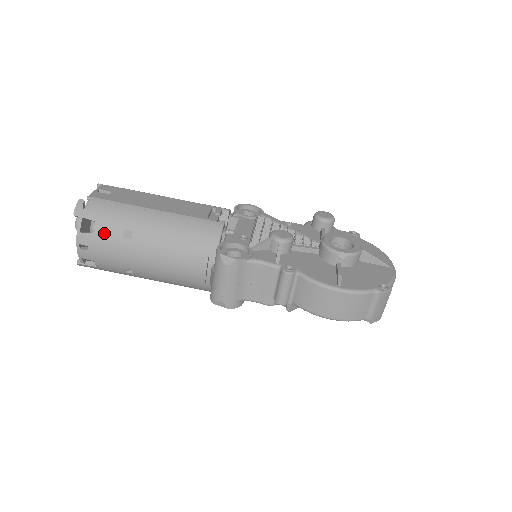
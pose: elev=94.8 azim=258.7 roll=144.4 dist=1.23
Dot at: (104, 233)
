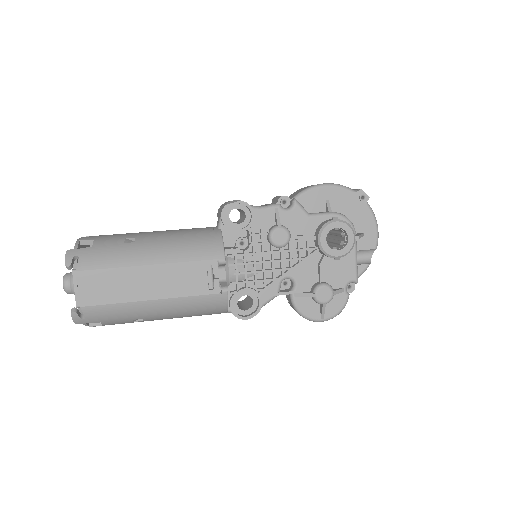
Dot at: occluded
